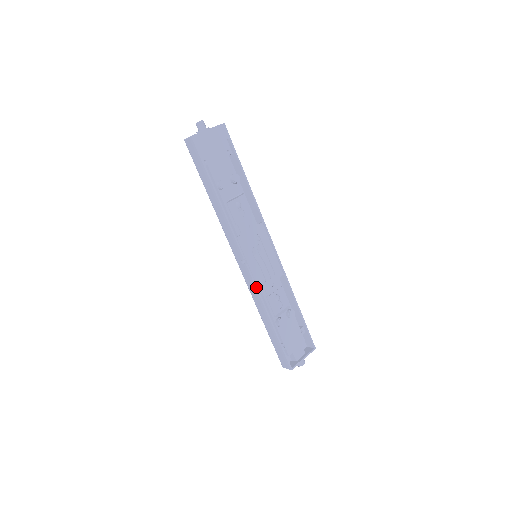
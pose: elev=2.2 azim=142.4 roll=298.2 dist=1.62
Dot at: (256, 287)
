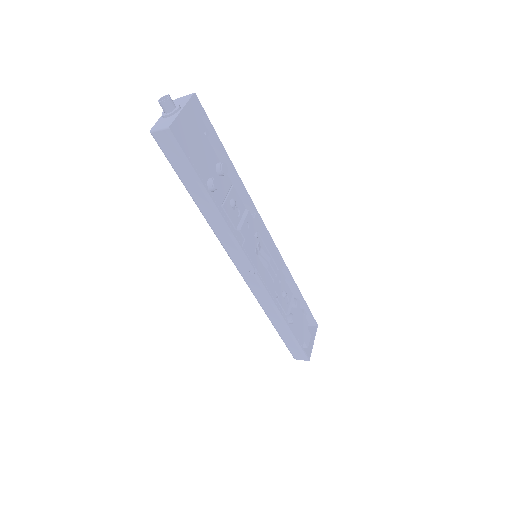
Dot at: (269, 294)
